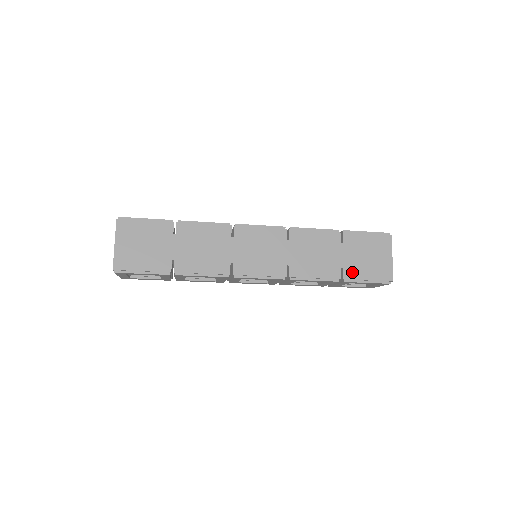
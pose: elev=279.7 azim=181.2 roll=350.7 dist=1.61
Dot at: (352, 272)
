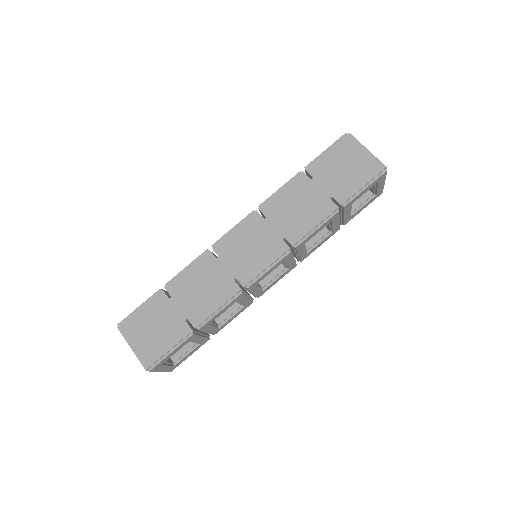
Dot at: (343, 193)
